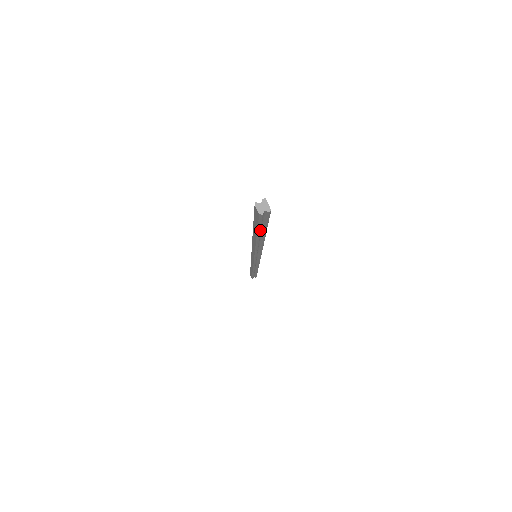
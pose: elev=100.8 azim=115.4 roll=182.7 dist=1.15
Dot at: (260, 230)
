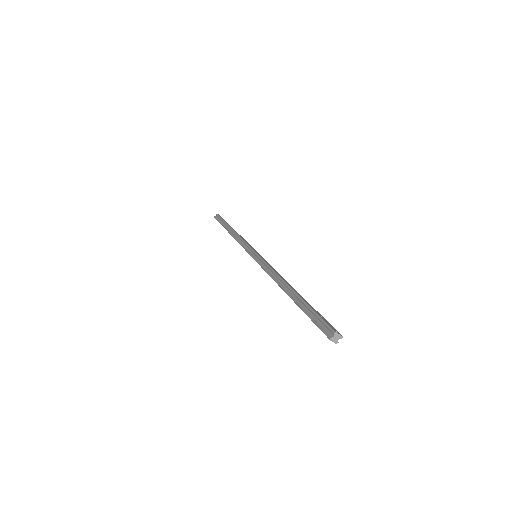
Dot at: occluded
